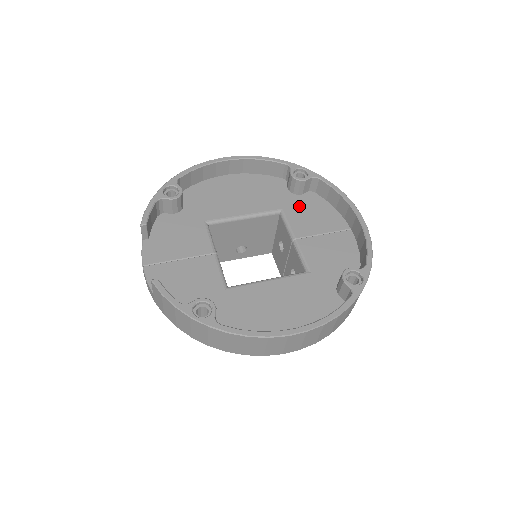
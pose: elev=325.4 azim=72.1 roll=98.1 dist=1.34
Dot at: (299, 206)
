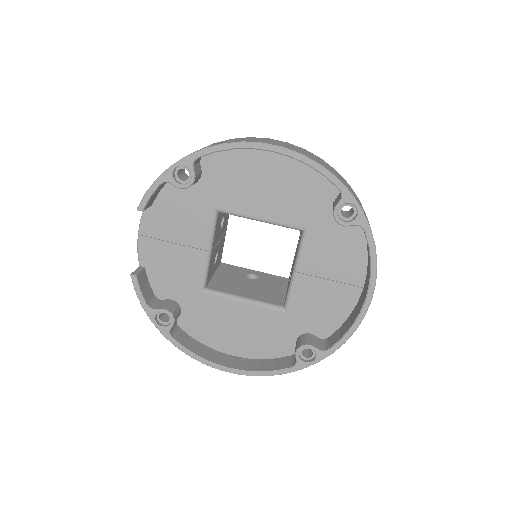
Dot at: (329, 234)
